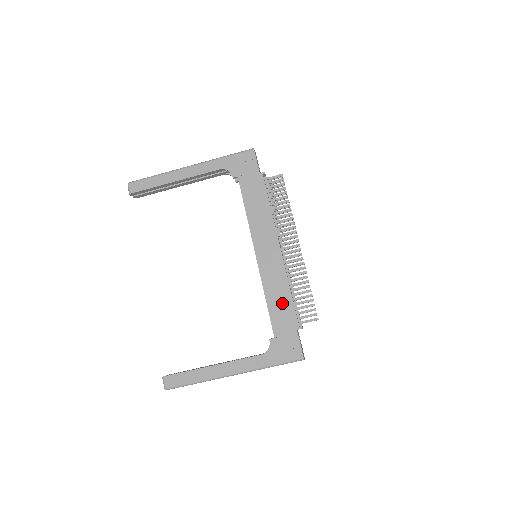
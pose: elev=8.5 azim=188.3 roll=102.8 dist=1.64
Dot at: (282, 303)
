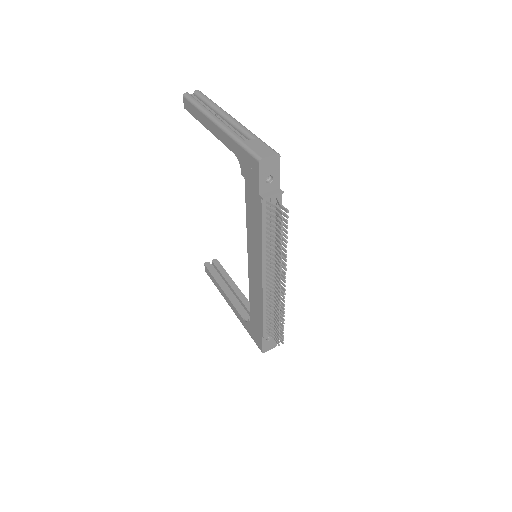
Dot at: (257, 311)
